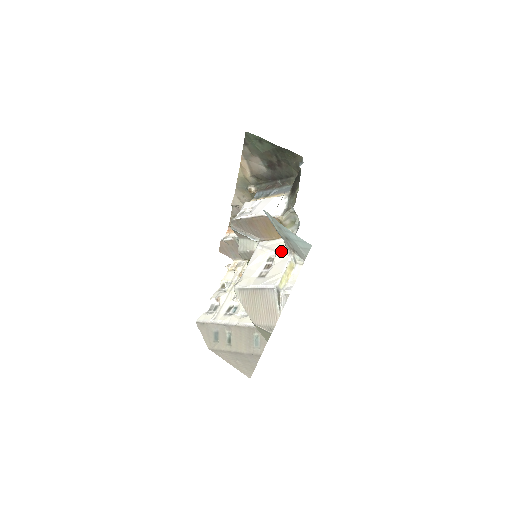
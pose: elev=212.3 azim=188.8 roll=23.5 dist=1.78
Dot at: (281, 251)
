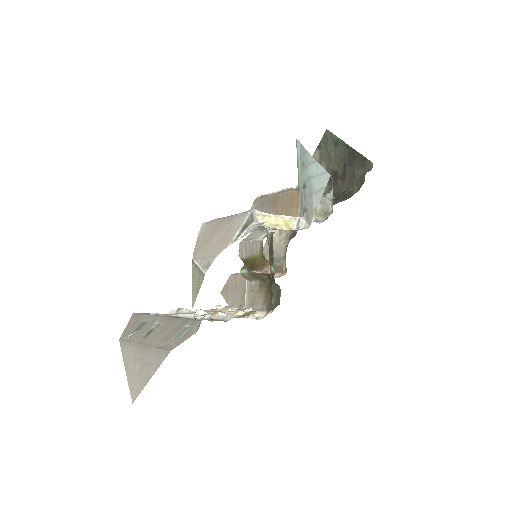
Dot at: occluded
